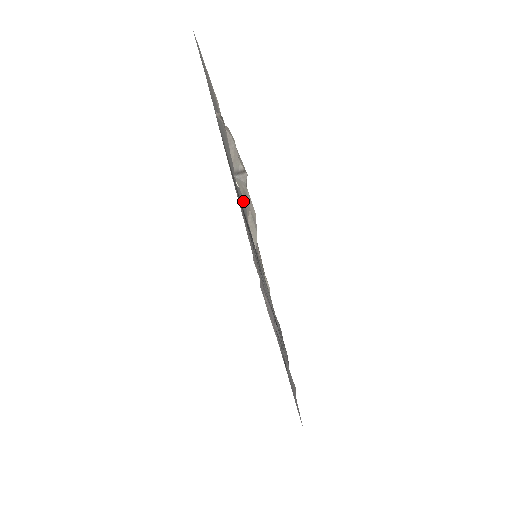
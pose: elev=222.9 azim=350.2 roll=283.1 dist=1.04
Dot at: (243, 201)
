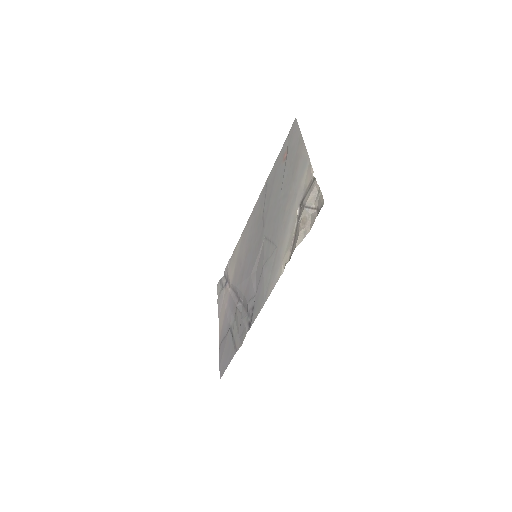
Dot at: (285, 221)
